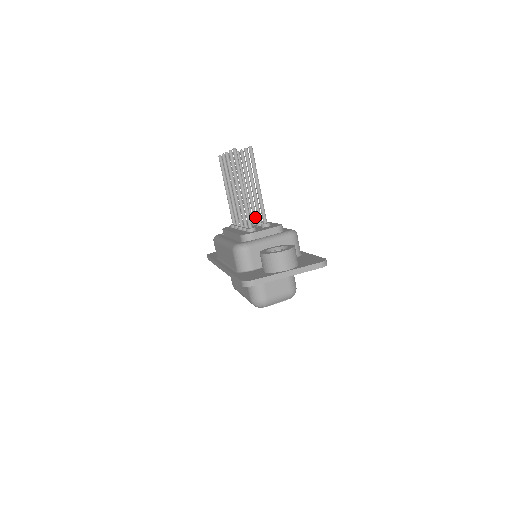
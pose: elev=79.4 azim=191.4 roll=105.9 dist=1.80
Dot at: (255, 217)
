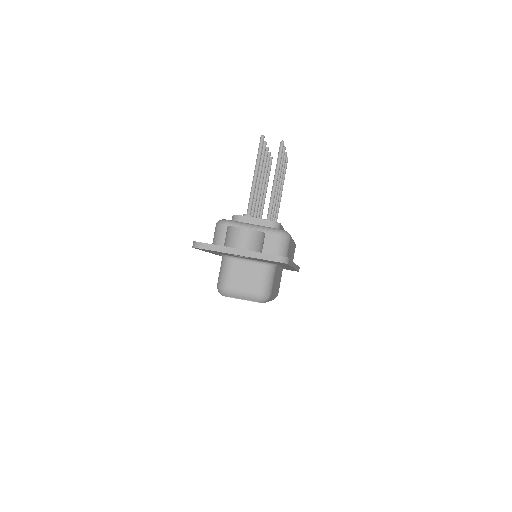
Dot at: (273, 219)
